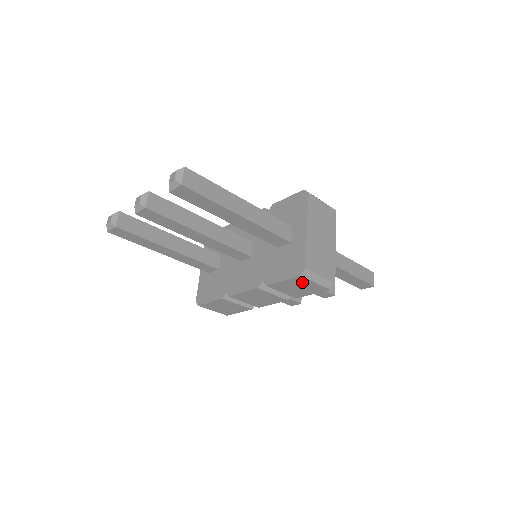
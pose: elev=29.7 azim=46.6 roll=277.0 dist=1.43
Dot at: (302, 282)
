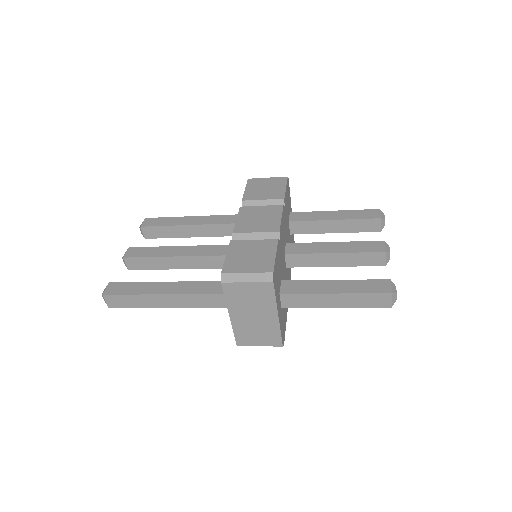
Dot at: occluded
